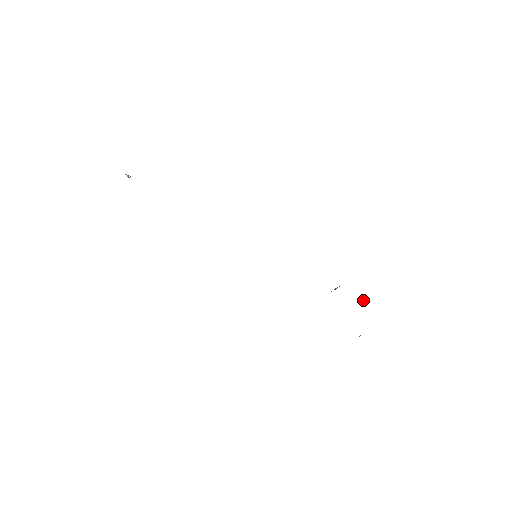
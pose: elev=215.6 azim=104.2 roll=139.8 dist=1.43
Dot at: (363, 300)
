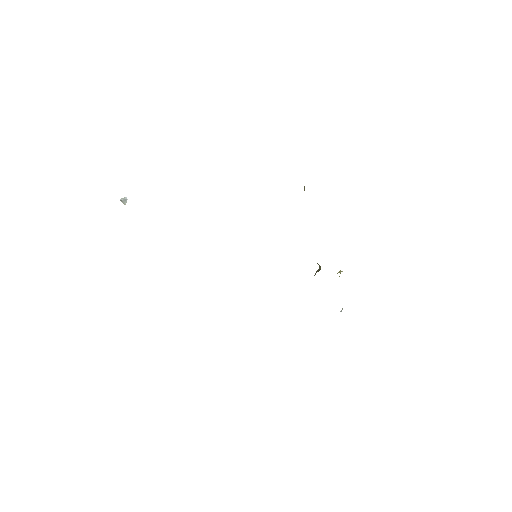
Dot at: occluded
